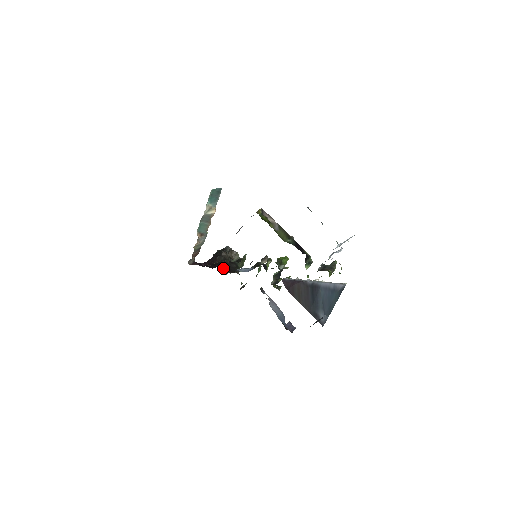
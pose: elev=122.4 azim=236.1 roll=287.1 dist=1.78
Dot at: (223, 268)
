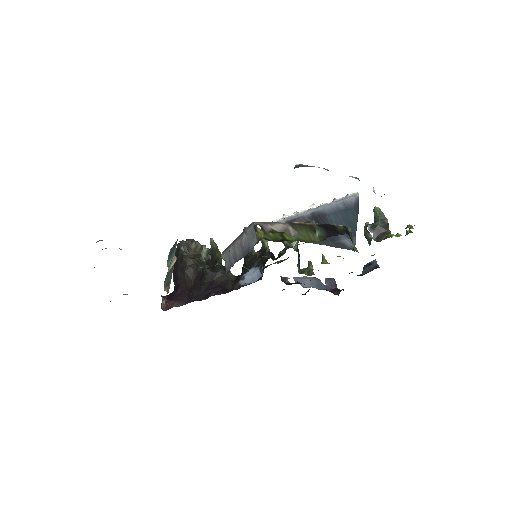
Dot at: (221, 293)
